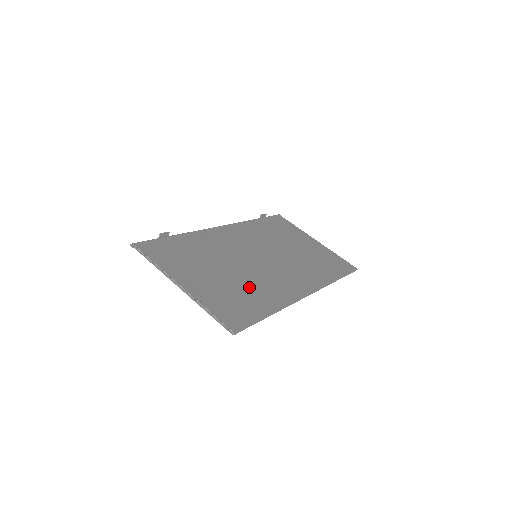
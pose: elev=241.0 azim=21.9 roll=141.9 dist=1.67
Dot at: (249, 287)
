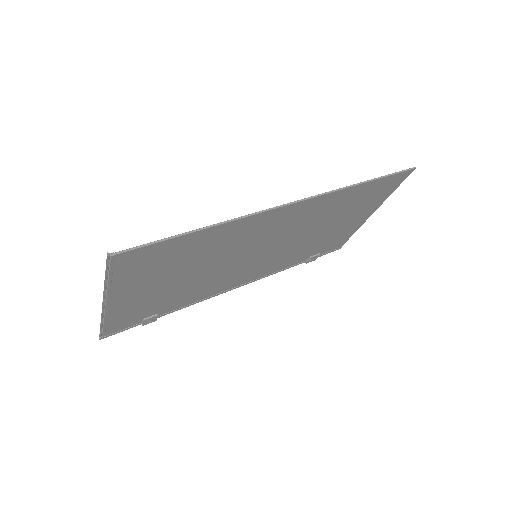
Dot at: (202, 253)
